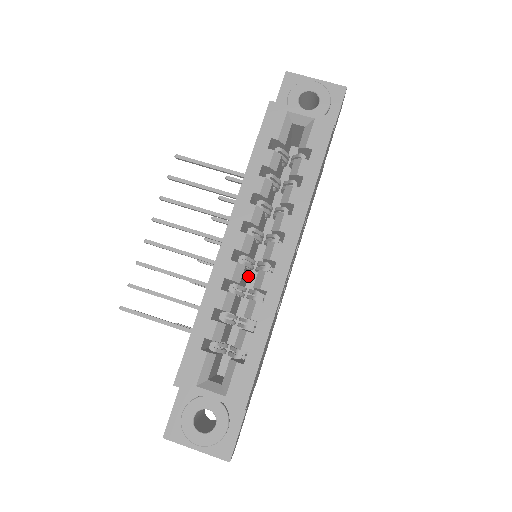
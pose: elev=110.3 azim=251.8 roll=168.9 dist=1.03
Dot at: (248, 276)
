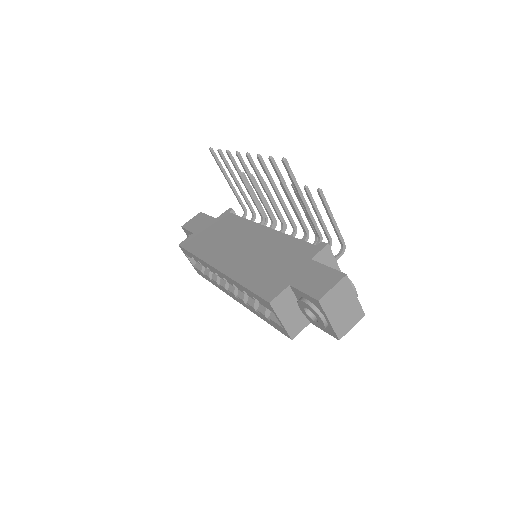
Dot at: occluded
